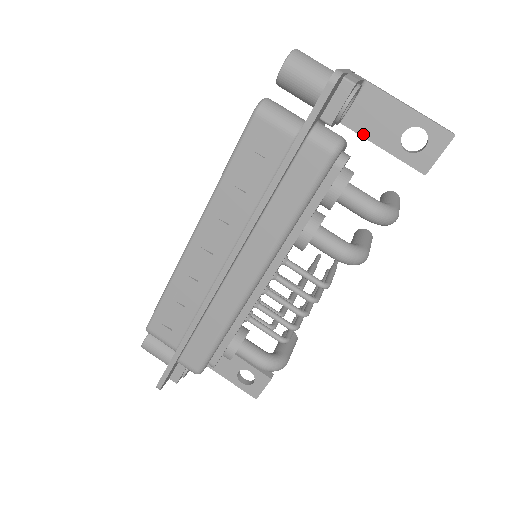
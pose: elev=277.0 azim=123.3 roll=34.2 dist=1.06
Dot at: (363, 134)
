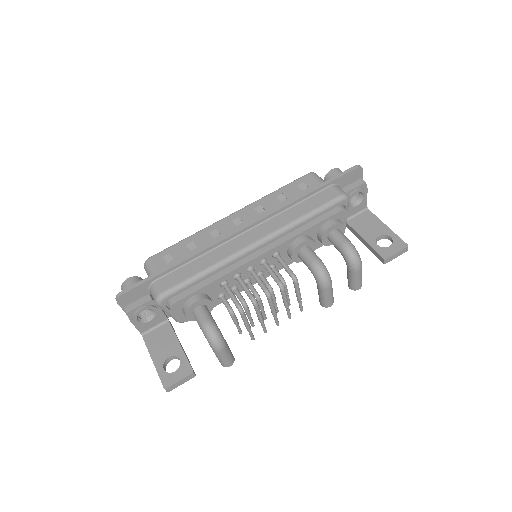
Dot at: (356, 230)
